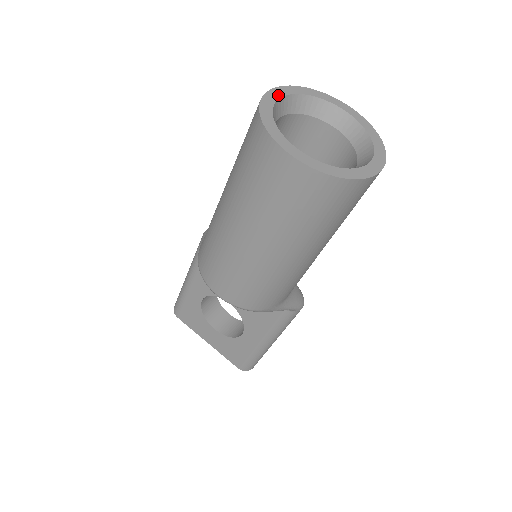
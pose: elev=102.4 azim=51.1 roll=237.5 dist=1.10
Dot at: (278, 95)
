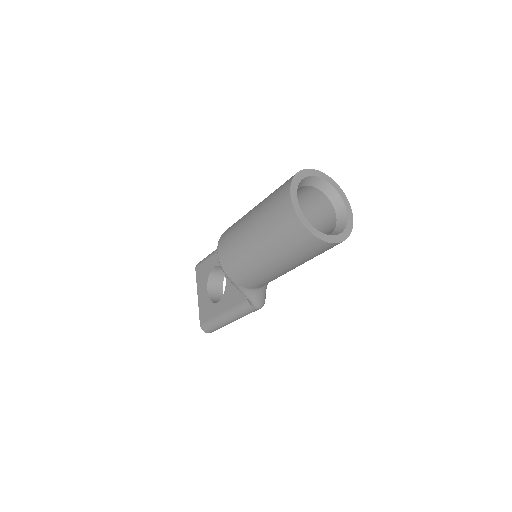
Dot at: (317, 175)
